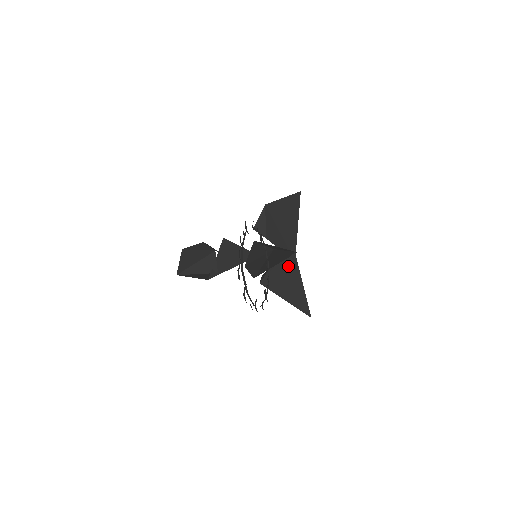
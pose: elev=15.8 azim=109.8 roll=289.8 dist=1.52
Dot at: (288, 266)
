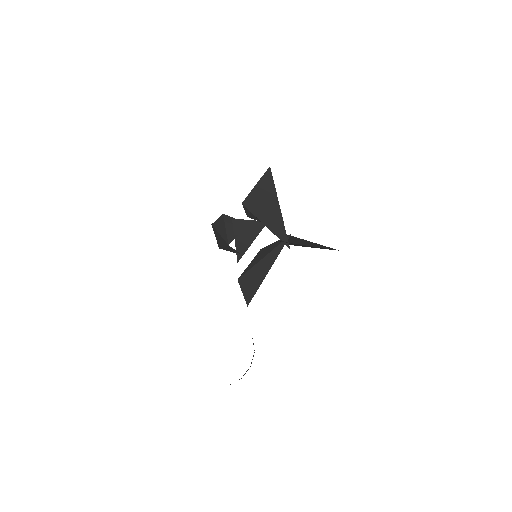
Dot at: (290, 243)
